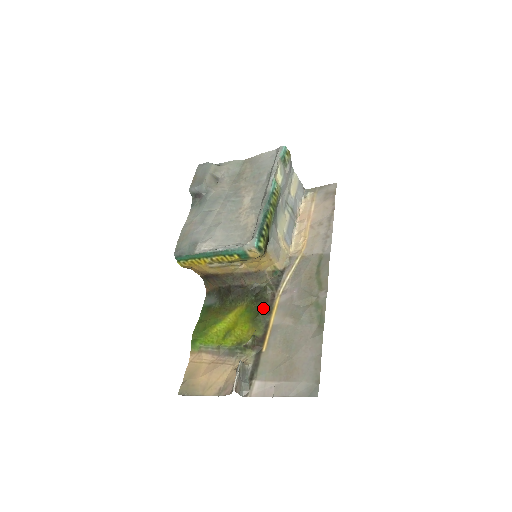
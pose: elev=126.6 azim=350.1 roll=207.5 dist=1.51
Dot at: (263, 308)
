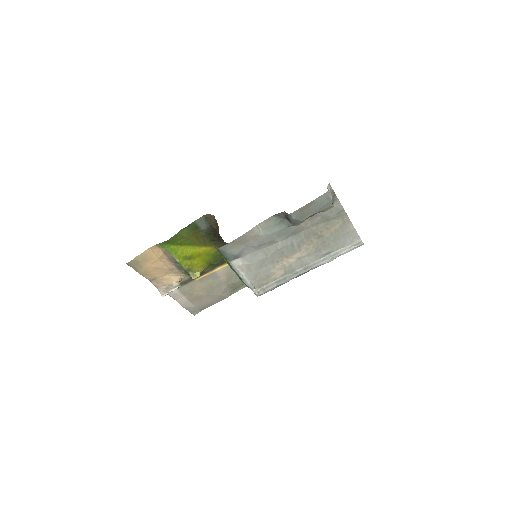
Dot at: (222, 261)
